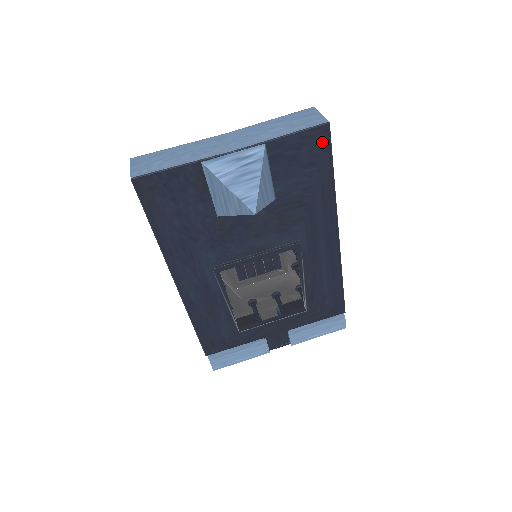
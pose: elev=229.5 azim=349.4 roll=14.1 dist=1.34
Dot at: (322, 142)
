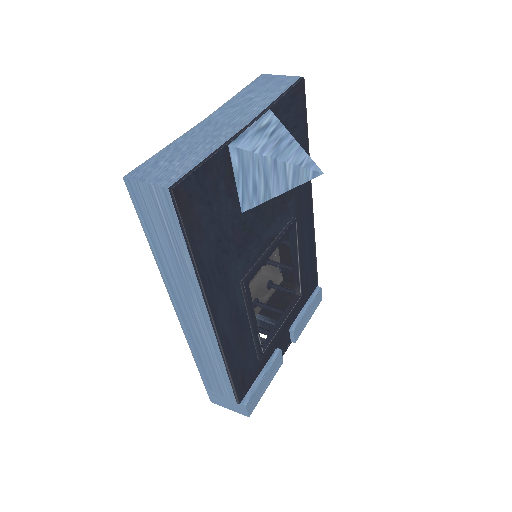
Dot at: (301, 100)
